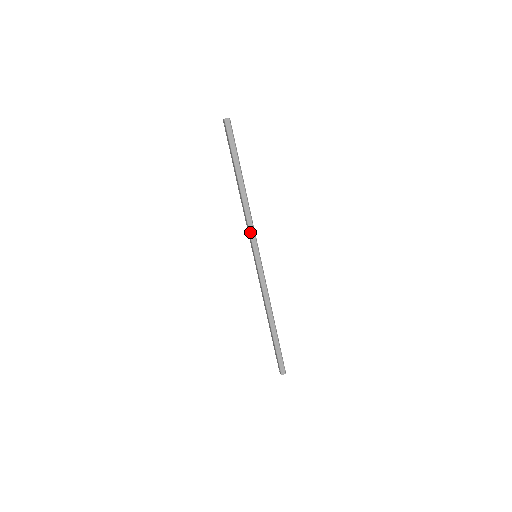
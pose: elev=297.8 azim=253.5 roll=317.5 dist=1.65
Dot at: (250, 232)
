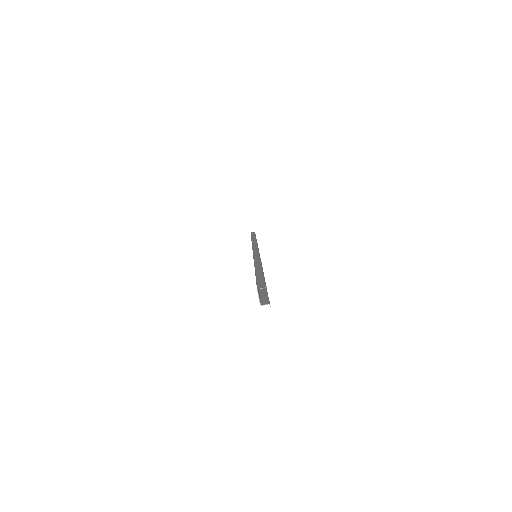
Dot at: occluded
